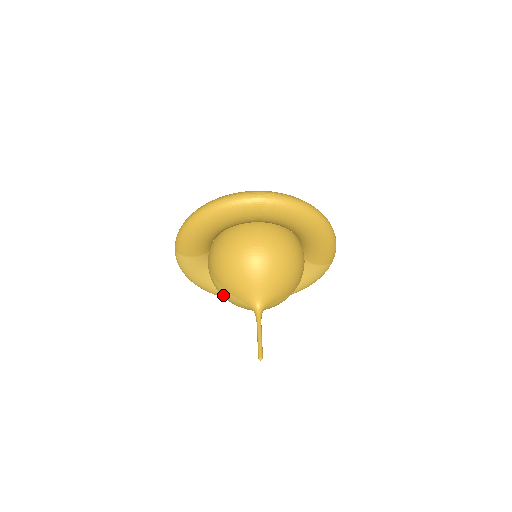
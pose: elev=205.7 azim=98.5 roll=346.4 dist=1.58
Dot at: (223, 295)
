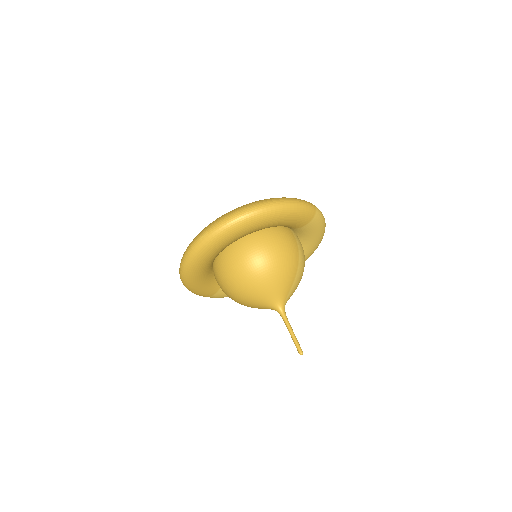
Dot at: occluded
